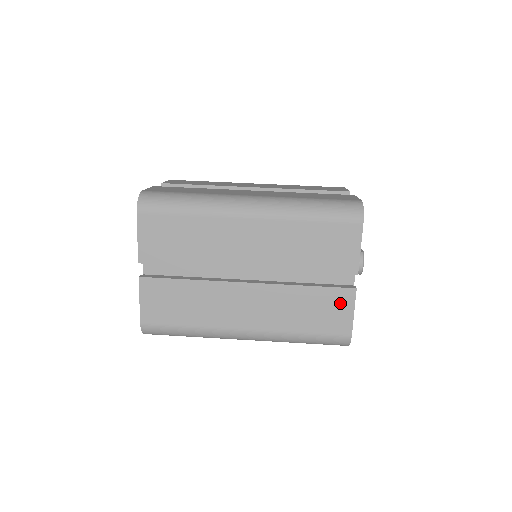
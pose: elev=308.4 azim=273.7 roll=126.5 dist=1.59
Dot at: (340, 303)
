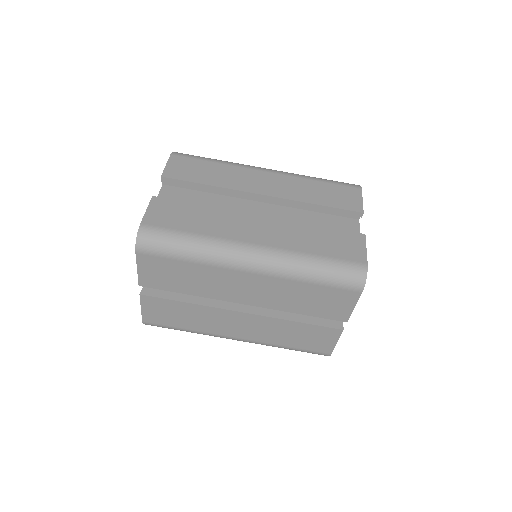
Dot at: (326, 336)
